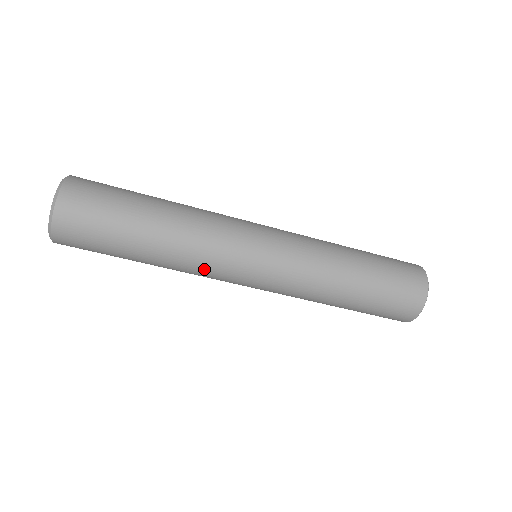
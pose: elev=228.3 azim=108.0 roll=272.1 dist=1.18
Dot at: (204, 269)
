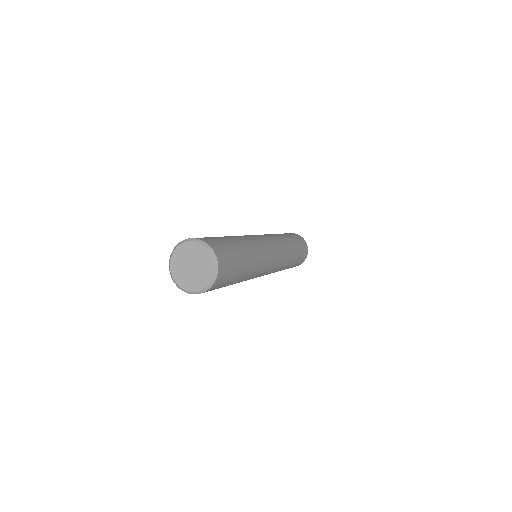
Dot at: occluded
